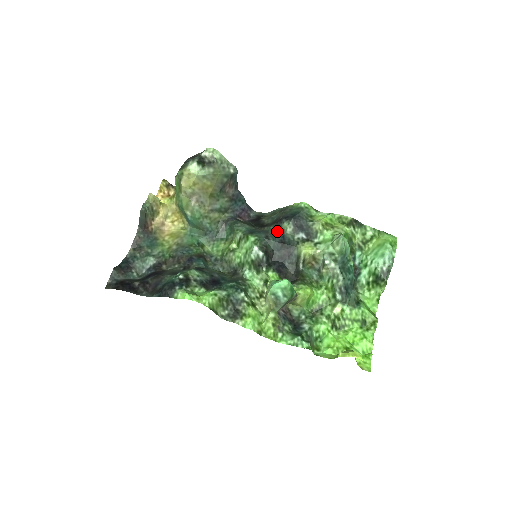
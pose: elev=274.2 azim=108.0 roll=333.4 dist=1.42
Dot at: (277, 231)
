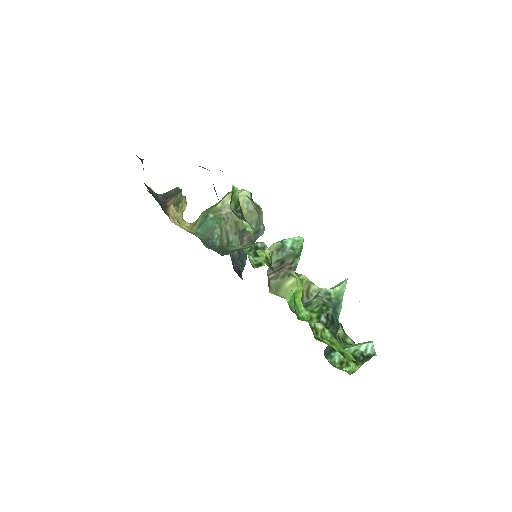
Dot at: occluded
